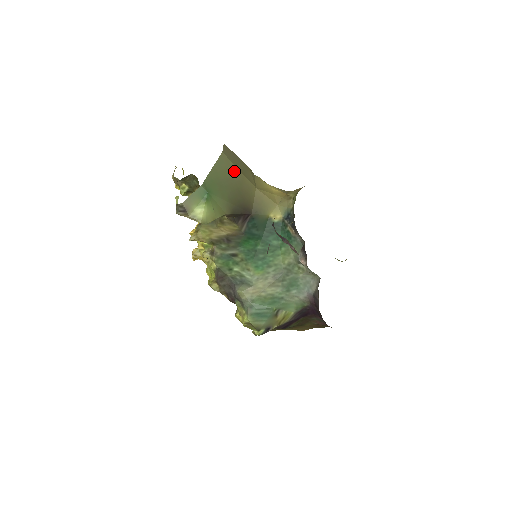
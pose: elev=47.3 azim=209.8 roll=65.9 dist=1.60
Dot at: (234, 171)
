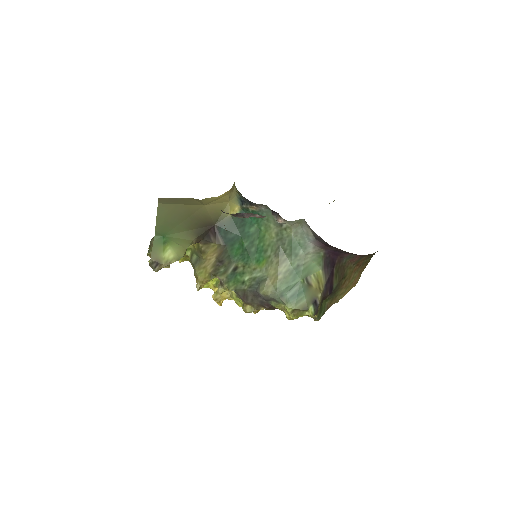
Dot at: (177, 208)
